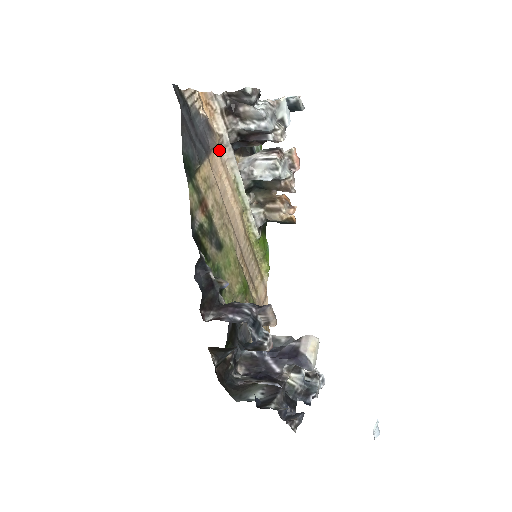
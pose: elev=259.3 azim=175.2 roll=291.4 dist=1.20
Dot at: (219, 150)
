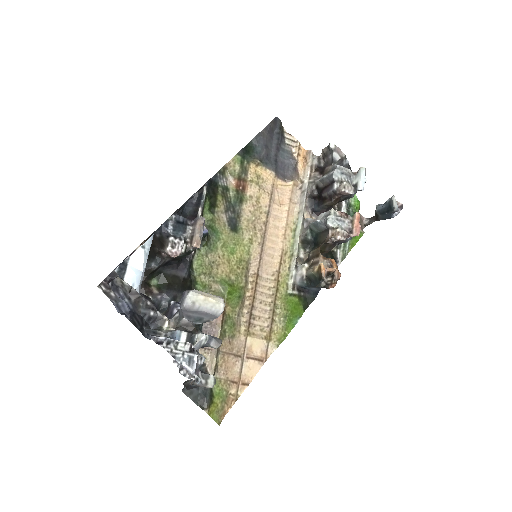
Dot at: (295, 192)
